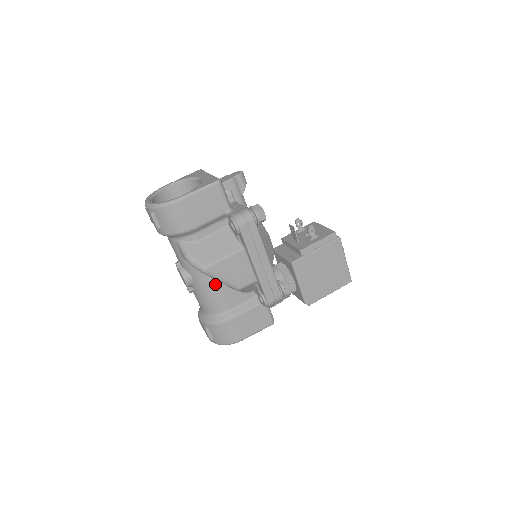
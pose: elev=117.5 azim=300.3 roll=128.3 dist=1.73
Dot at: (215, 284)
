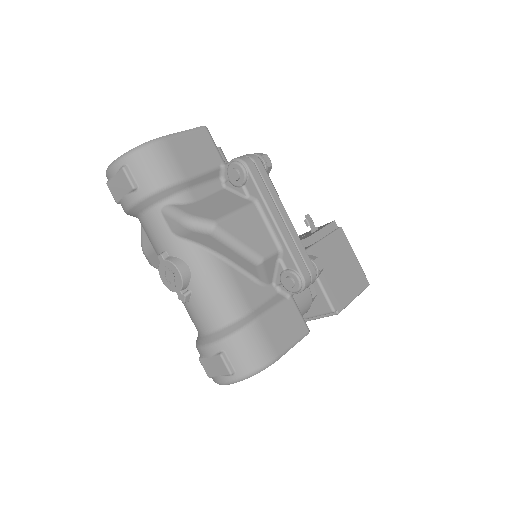
Dot at: (224, 268)
